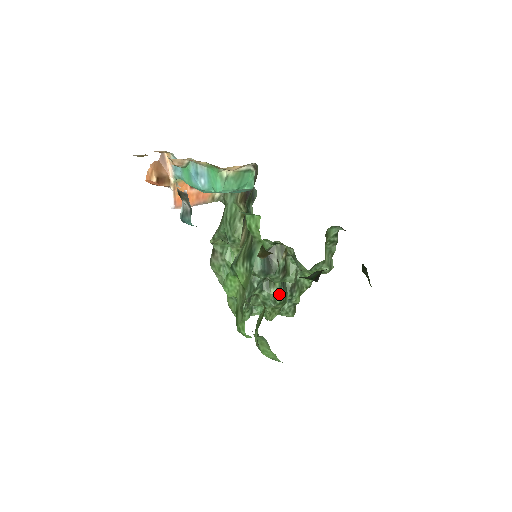
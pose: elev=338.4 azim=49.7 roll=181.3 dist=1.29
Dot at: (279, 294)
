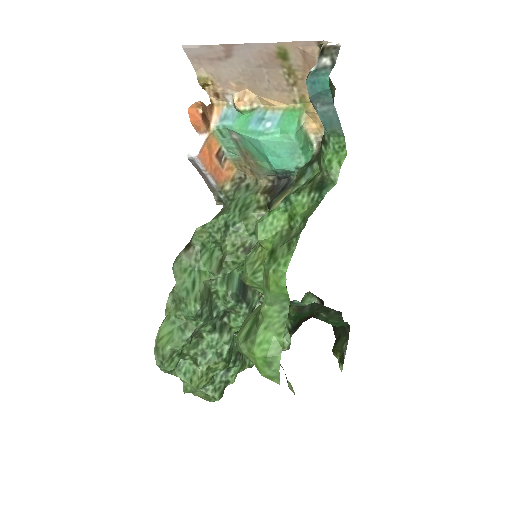
Dot at: (230, 345)
